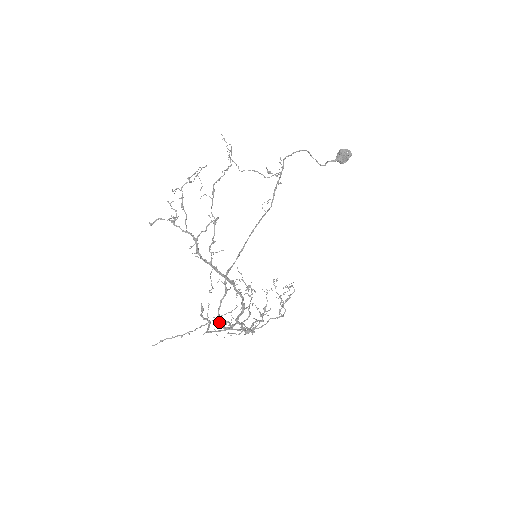
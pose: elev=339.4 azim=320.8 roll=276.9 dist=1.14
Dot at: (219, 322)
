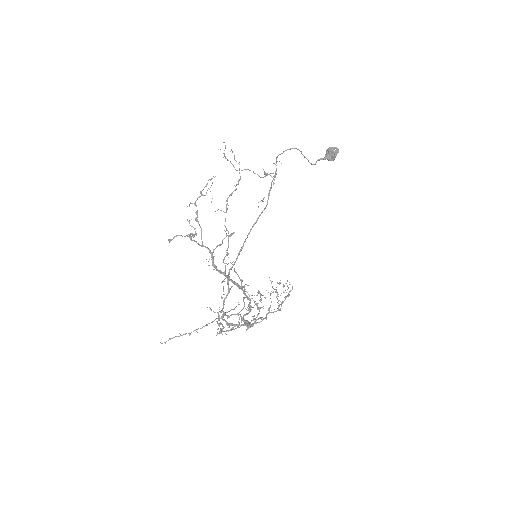
Dot at: (223, 319)
